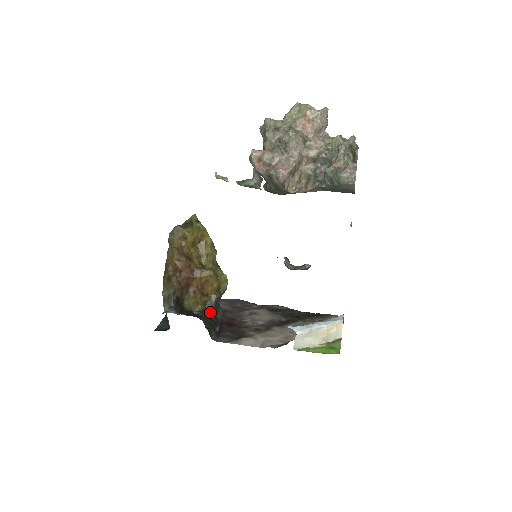
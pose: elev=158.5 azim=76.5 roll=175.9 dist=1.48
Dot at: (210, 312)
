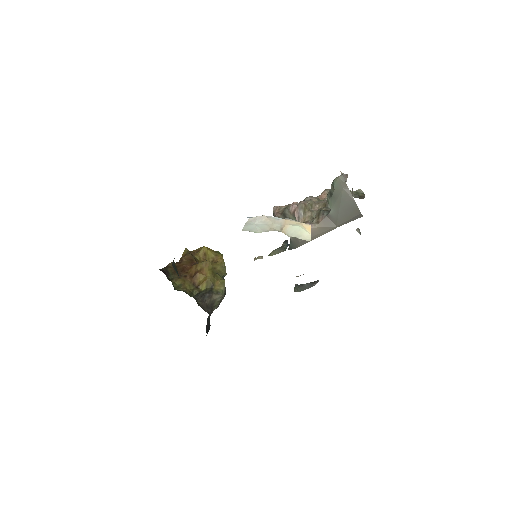
Dot at: (192, 296)
